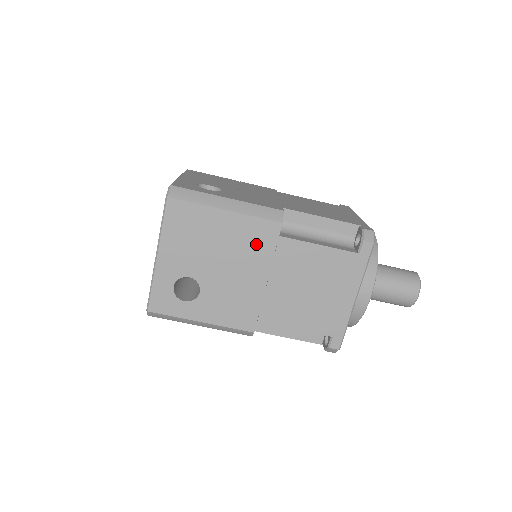
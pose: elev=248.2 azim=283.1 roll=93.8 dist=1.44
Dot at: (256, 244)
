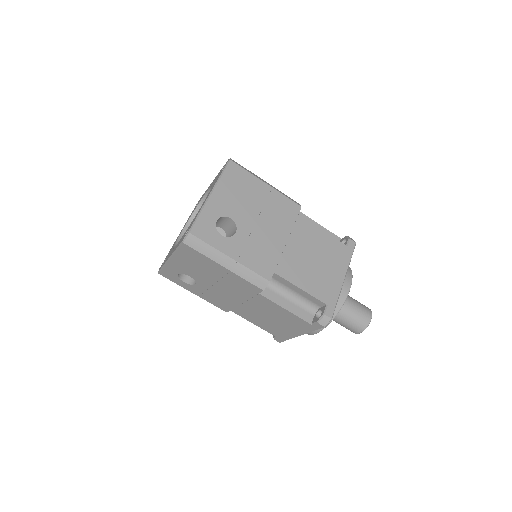
Dot at: (241, 288)
